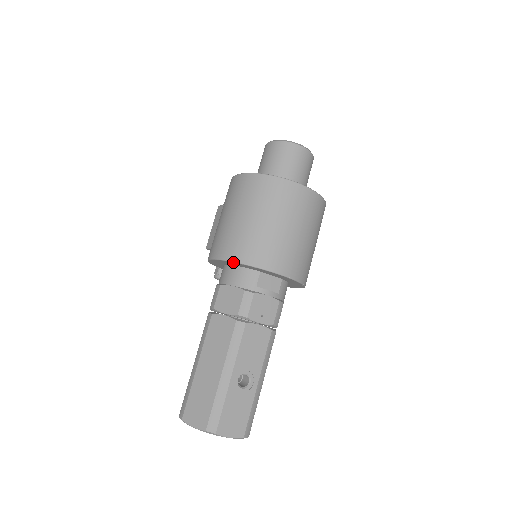
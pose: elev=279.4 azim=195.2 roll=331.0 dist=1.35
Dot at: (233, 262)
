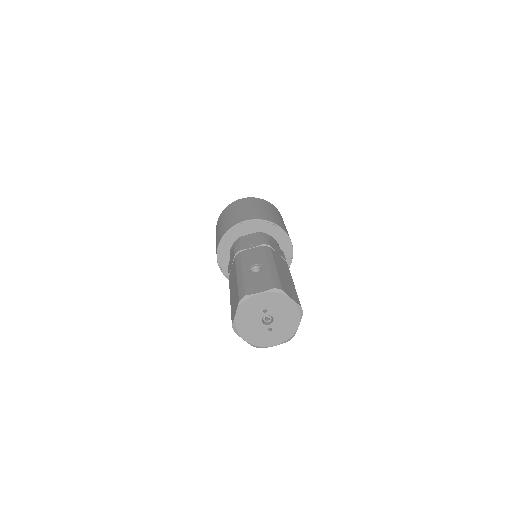
Dot at: (219, 244)
